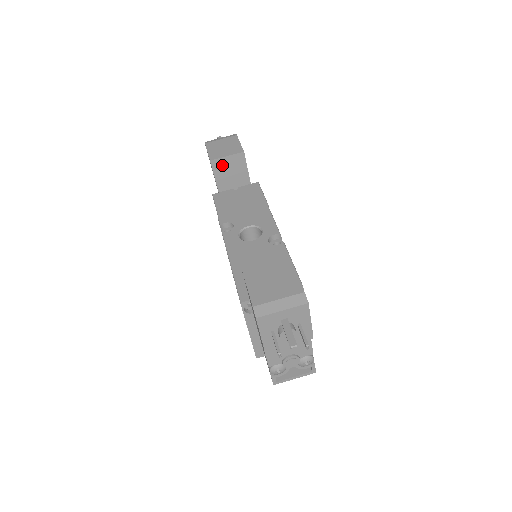
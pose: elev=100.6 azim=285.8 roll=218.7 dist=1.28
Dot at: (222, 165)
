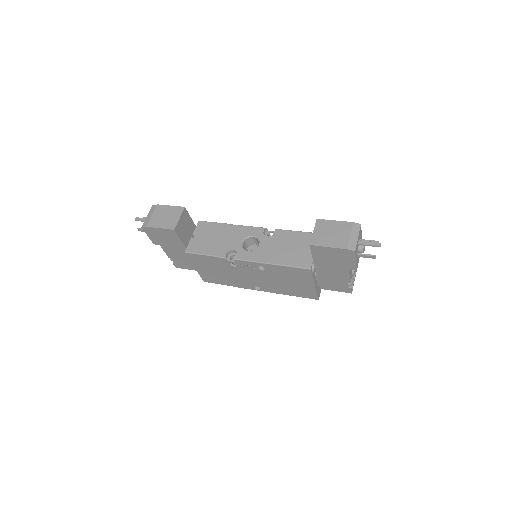
Dot at: (180, 227)
